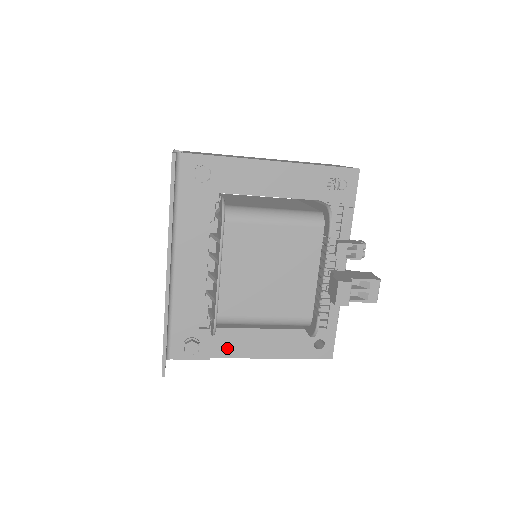
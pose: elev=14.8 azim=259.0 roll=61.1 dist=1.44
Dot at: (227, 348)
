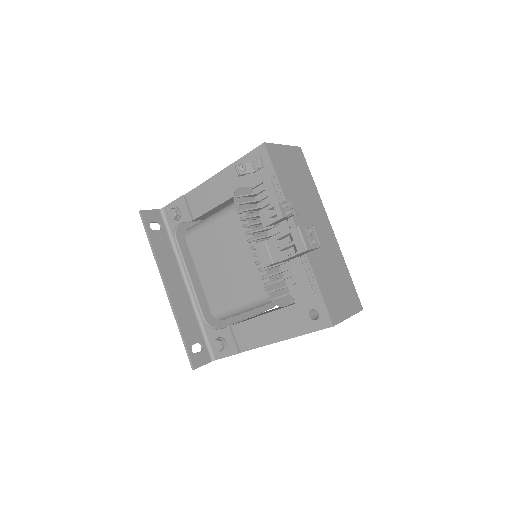
Dot at: (247, 340)
